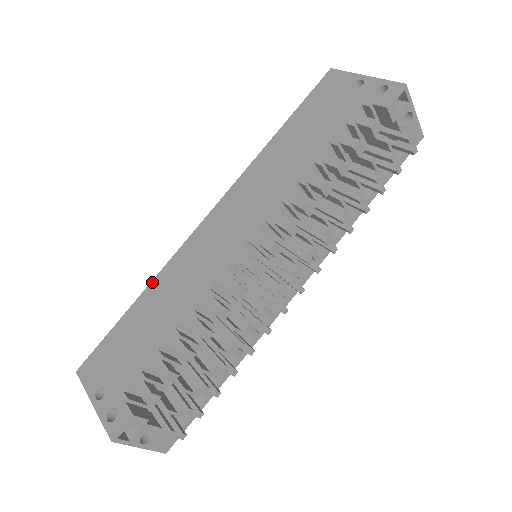
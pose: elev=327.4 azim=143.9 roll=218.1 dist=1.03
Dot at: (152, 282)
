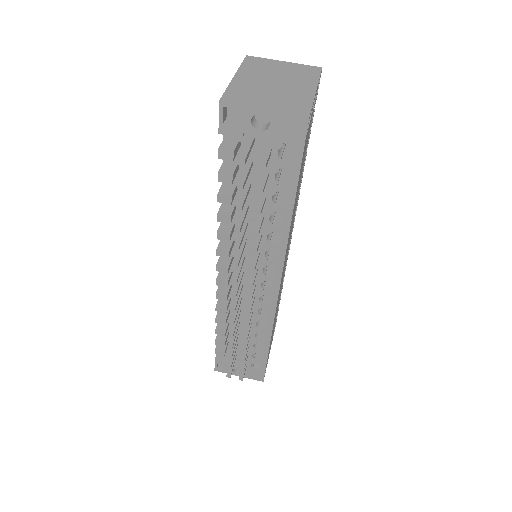
Dot at: occluded
